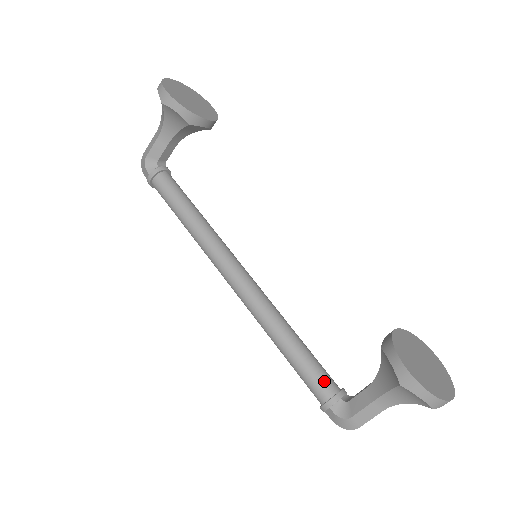
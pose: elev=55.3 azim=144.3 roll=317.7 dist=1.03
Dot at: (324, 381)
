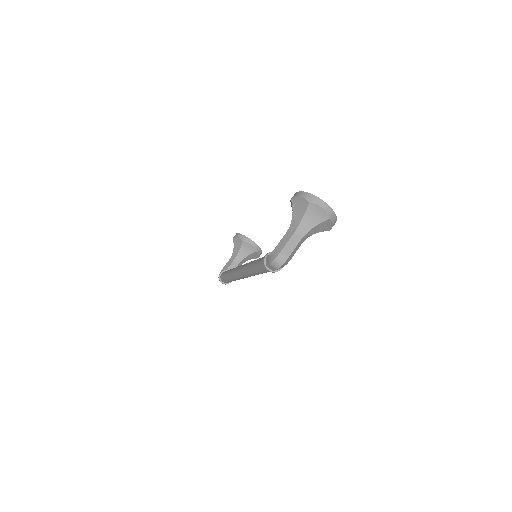
Dot at: occluded
